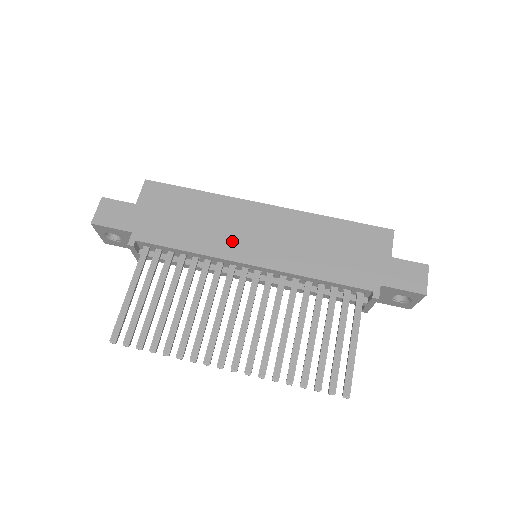
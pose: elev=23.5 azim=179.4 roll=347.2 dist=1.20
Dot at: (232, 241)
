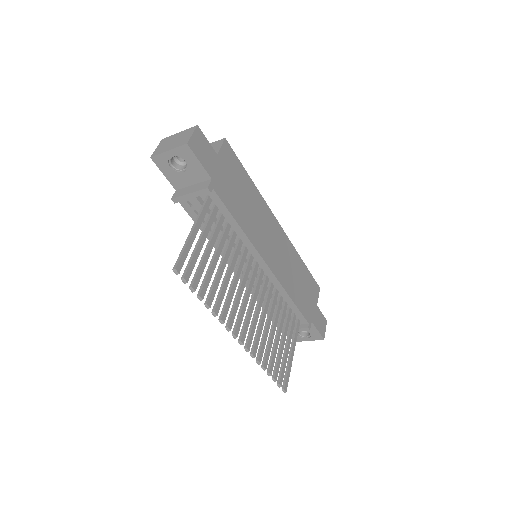
Dot at: (261, 238)
